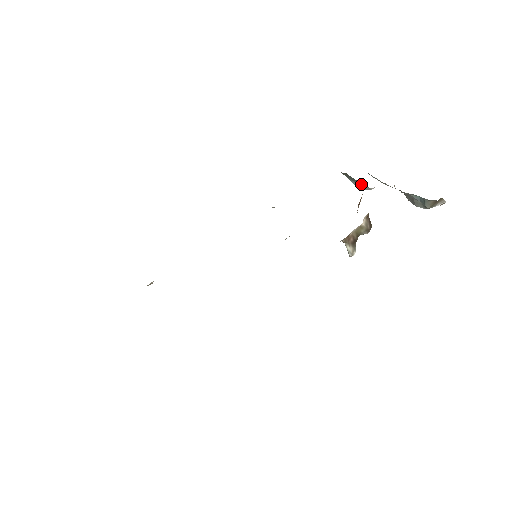
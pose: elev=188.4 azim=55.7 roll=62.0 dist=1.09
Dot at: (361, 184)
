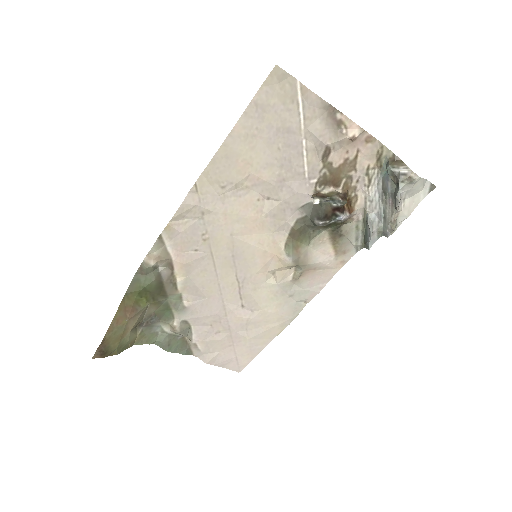
Dot at: (367, 225)
